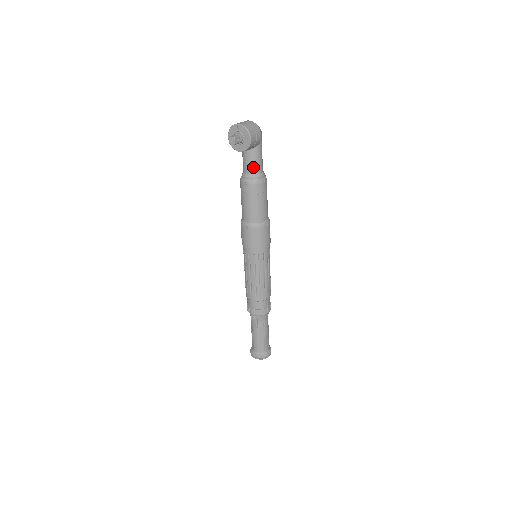
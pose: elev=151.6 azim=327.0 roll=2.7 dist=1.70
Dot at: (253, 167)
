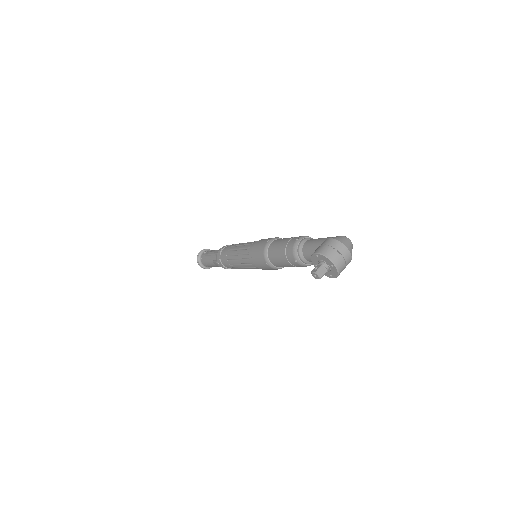
Dot at: occluded
